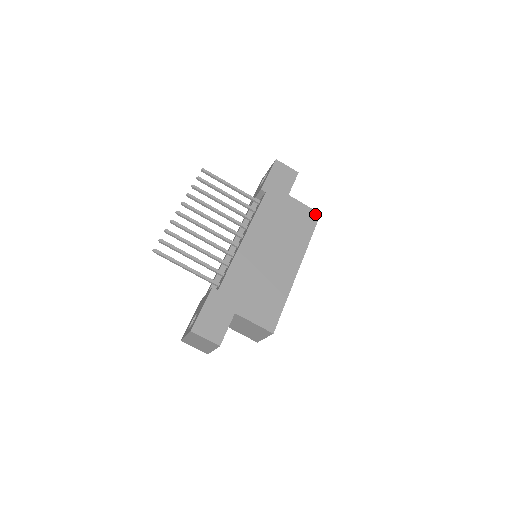
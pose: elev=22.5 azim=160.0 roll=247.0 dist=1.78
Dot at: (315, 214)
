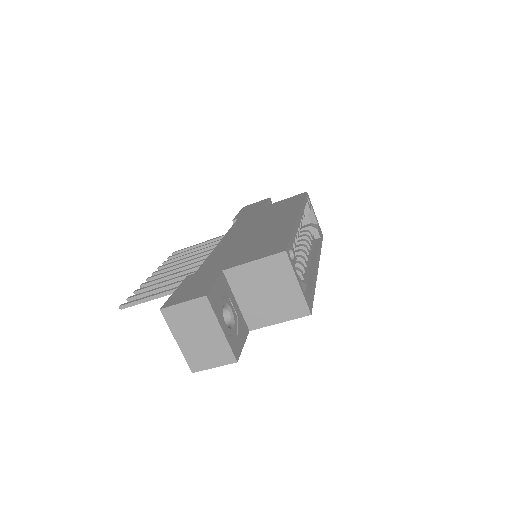
Dot at: (300, 195)
